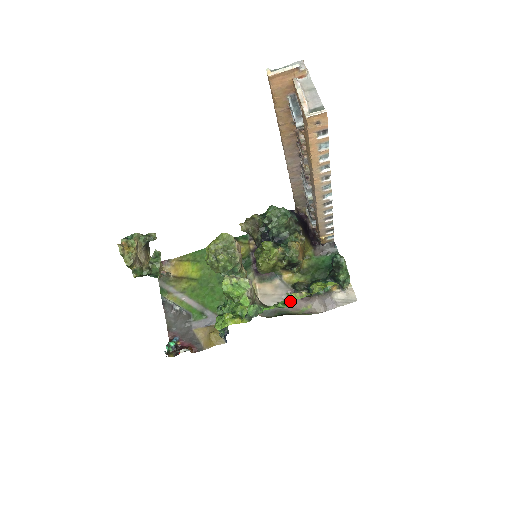
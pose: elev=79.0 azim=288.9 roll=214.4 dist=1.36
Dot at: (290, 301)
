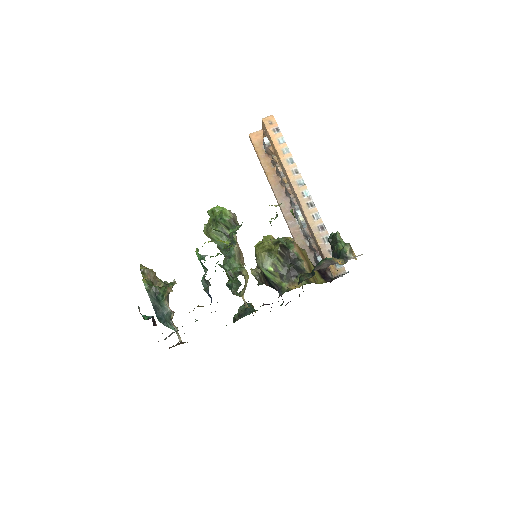
Dot at: (271, 219)
